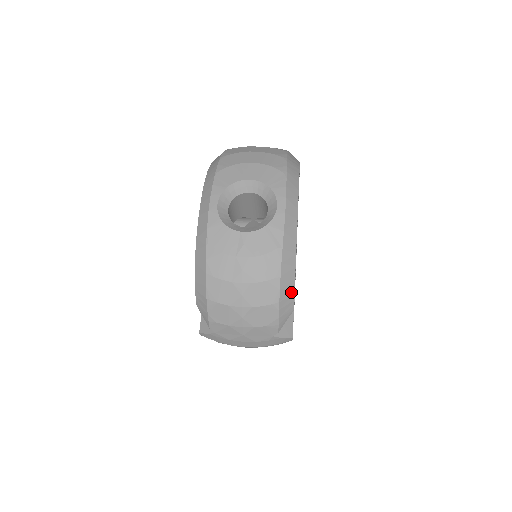
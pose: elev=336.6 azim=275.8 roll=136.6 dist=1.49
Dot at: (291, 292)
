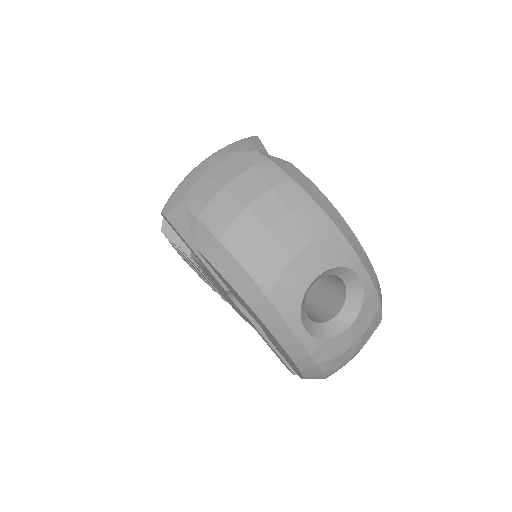
Dot at: occluded
